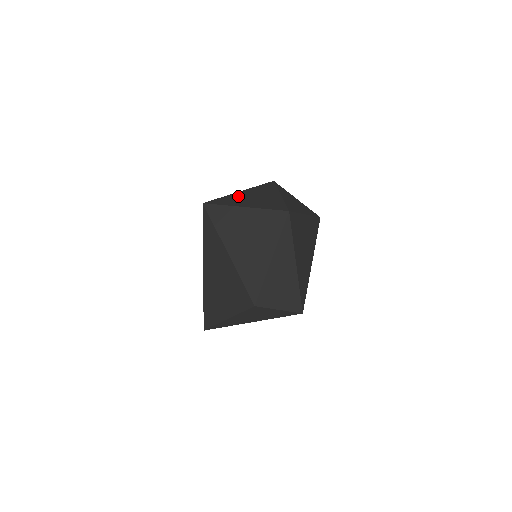
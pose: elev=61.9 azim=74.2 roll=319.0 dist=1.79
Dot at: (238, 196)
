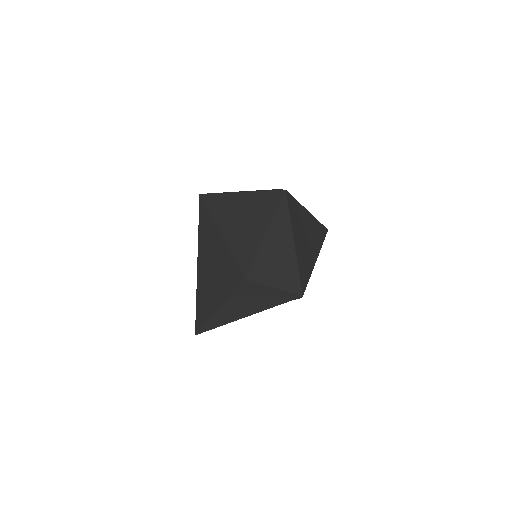
Dot at: occluded
